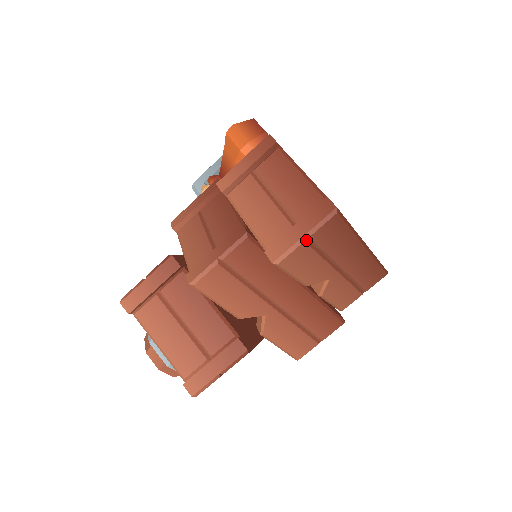
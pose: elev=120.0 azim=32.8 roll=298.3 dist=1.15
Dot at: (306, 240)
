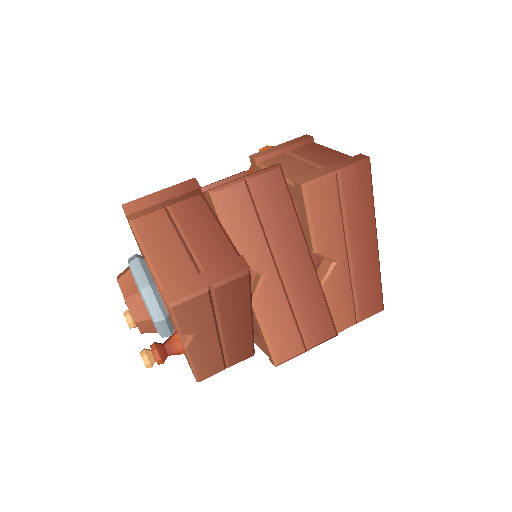
Dot at: (336, 177)
